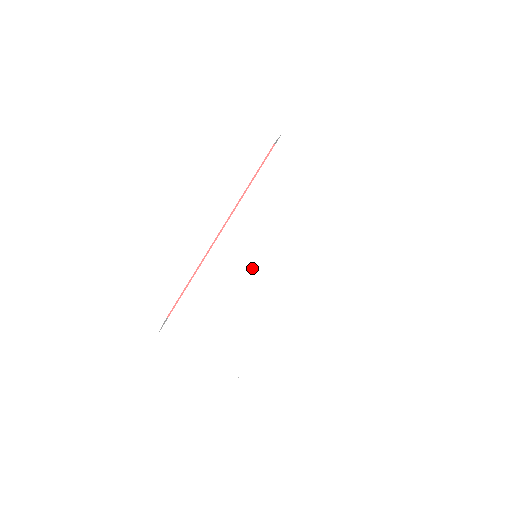
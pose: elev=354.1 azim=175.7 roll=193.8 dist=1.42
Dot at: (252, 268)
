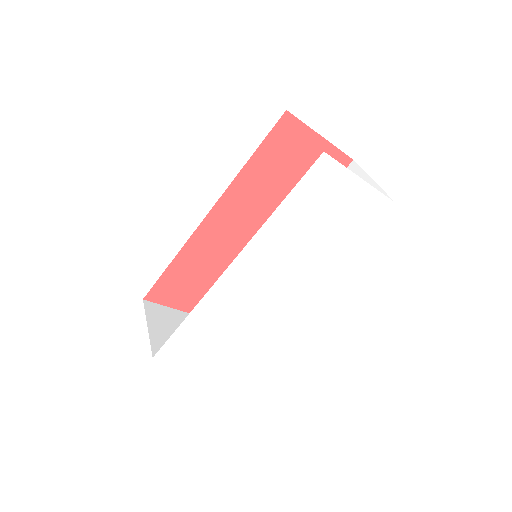
Dot at: (261, 291)
